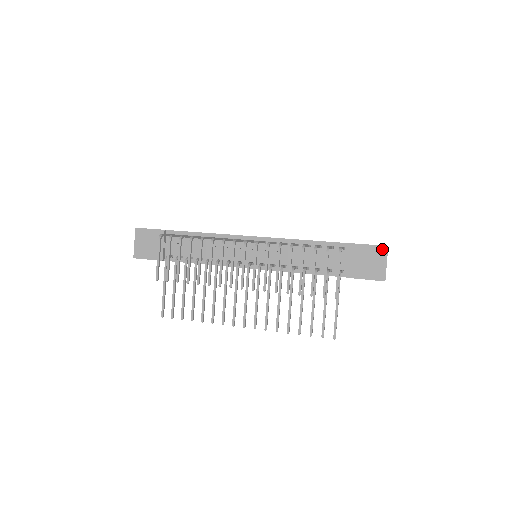
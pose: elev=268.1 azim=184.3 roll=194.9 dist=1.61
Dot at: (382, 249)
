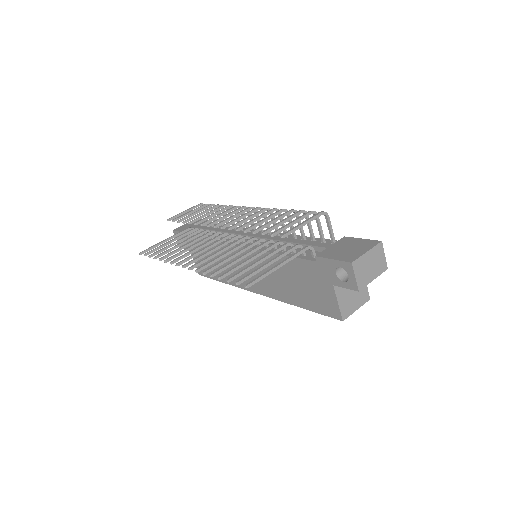
Dot at: (373, 242)
